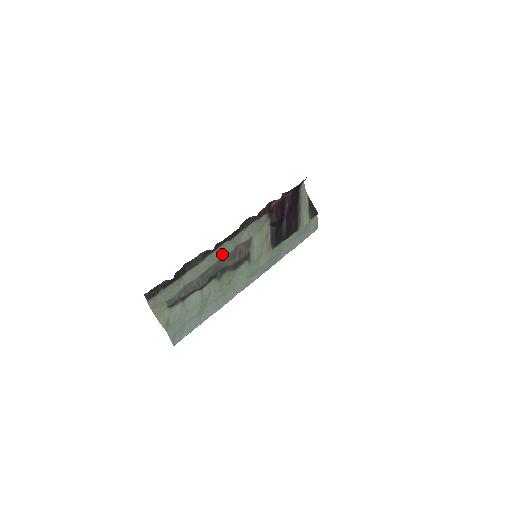
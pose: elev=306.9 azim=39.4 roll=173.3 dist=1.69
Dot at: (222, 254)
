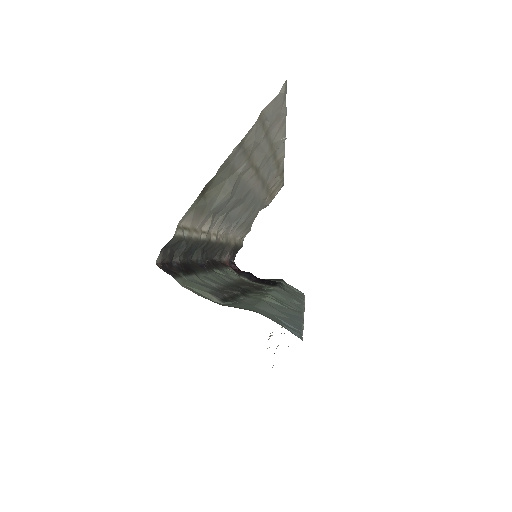
Dot at: (225, 279)
